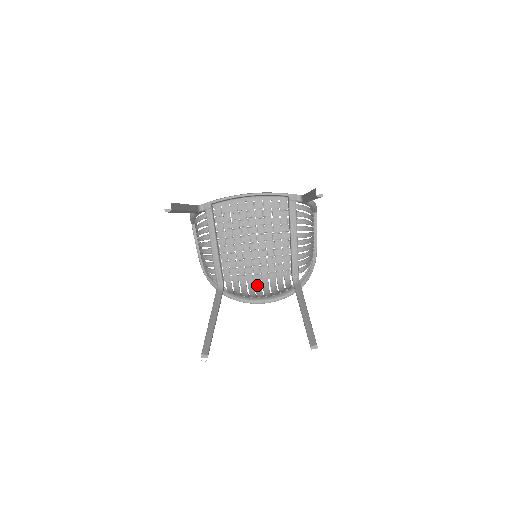
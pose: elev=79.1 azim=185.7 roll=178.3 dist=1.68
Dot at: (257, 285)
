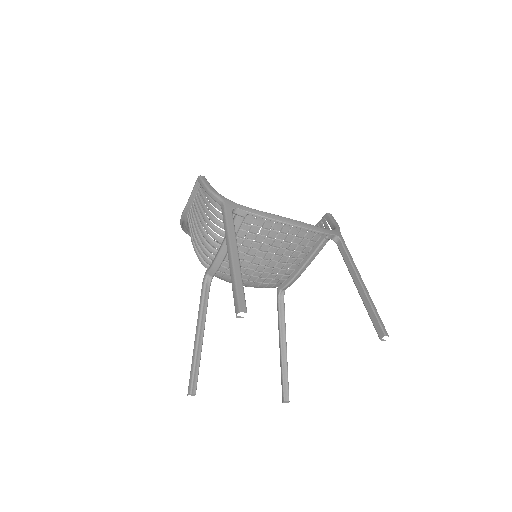
Dot at: (244, 285)
